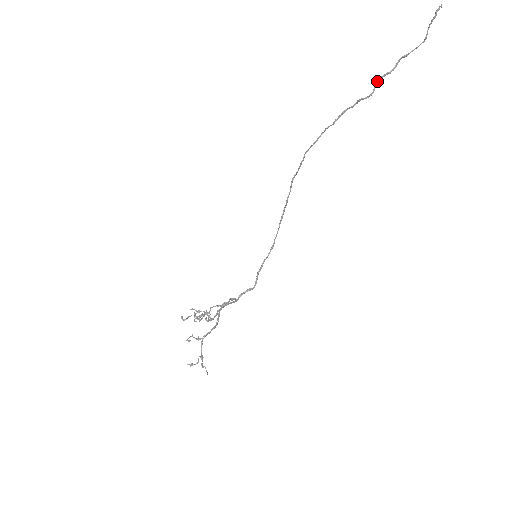
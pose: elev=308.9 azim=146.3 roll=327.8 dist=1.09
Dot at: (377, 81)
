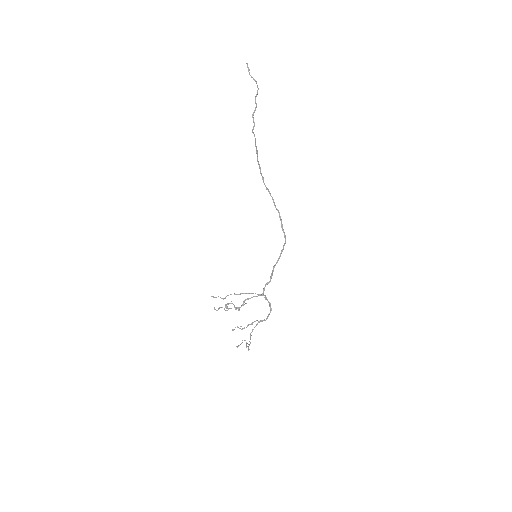
Dot at: (252, 117)
